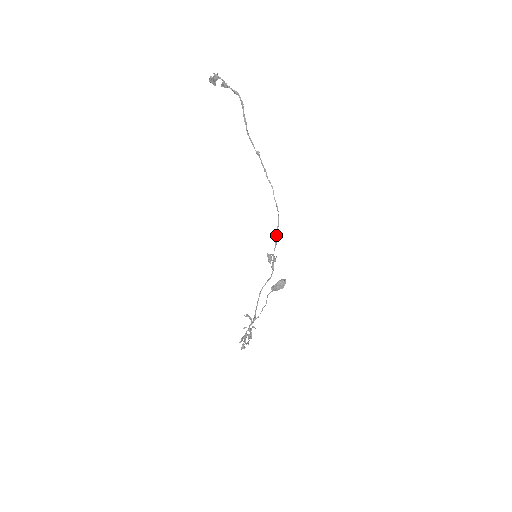
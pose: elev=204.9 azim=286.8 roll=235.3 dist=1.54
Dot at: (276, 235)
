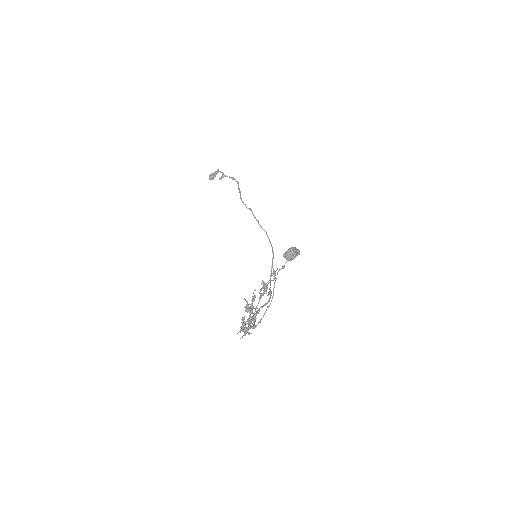
Dot at: (271, 266)
